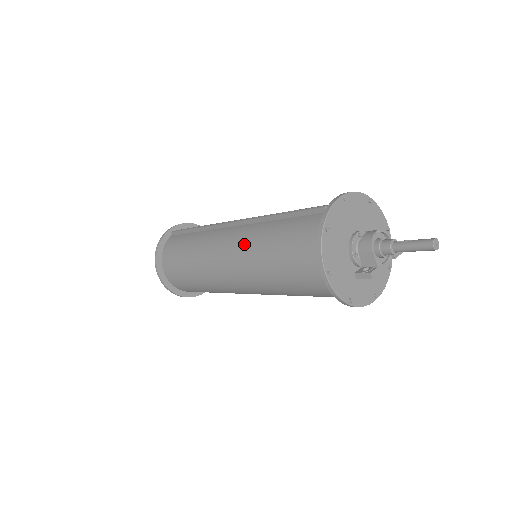
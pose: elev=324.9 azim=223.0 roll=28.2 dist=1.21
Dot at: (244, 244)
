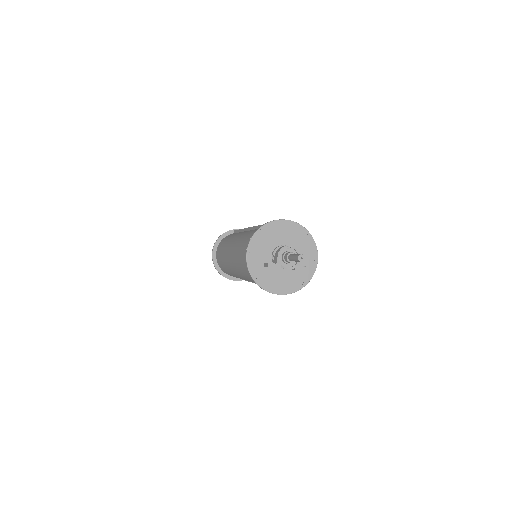
Dot at: (242, 237)
